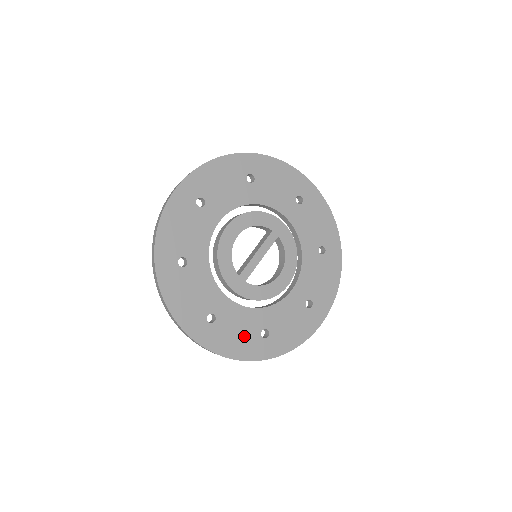
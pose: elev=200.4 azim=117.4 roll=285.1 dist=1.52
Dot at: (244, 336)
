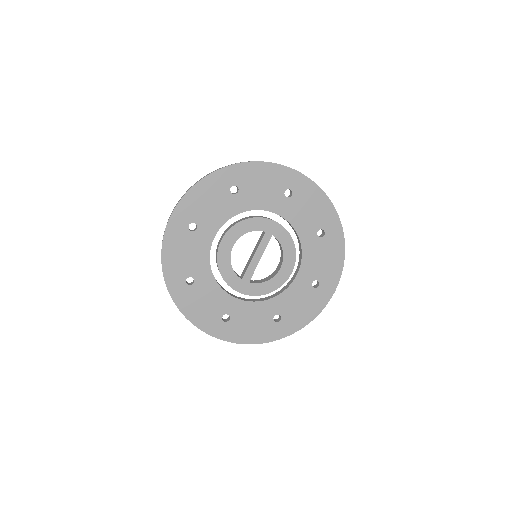
Dot at: (258, 325)
